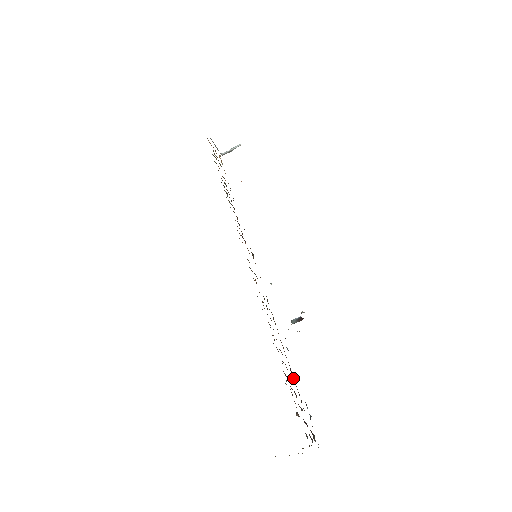
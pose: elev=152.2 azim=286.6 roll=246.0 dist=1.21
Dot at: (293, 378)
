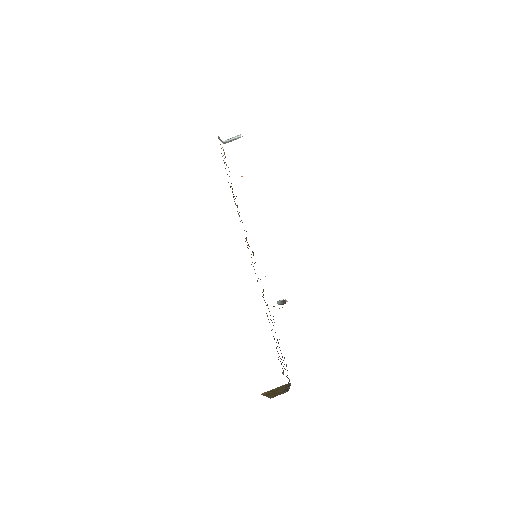
Dot at: occluded
